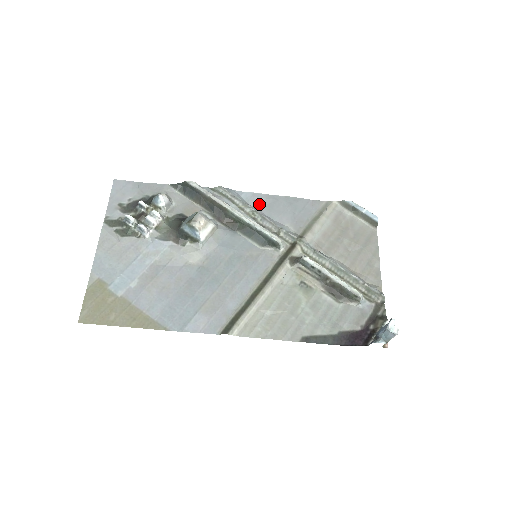
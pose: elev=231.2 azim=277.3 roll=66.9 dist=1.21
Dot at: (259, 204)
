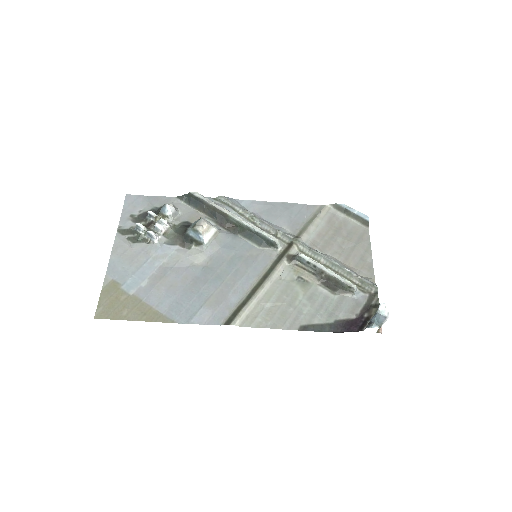
Dot at: (258, 210)
